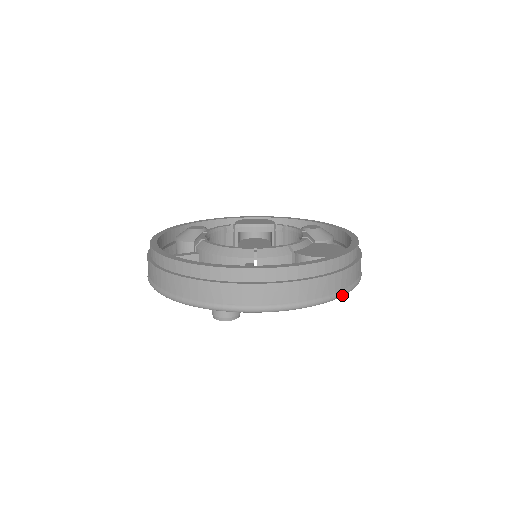
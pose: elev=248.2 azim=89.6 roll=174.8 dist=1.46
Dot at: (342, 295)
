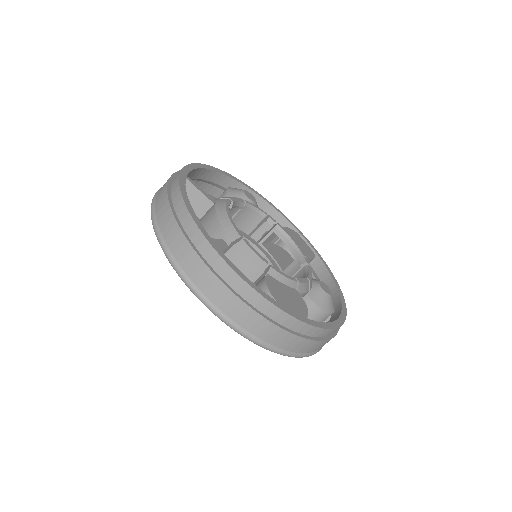
Dot at: (254, 342)
